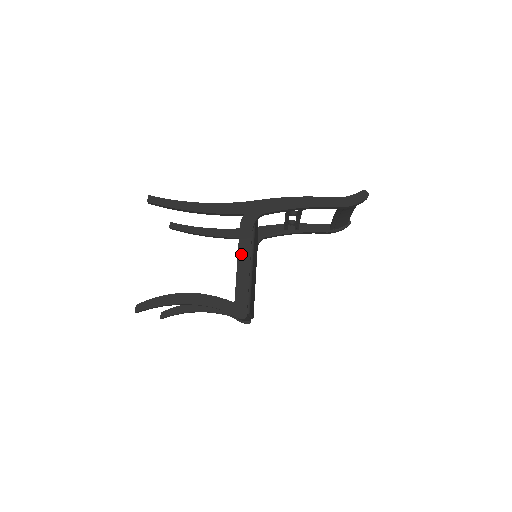
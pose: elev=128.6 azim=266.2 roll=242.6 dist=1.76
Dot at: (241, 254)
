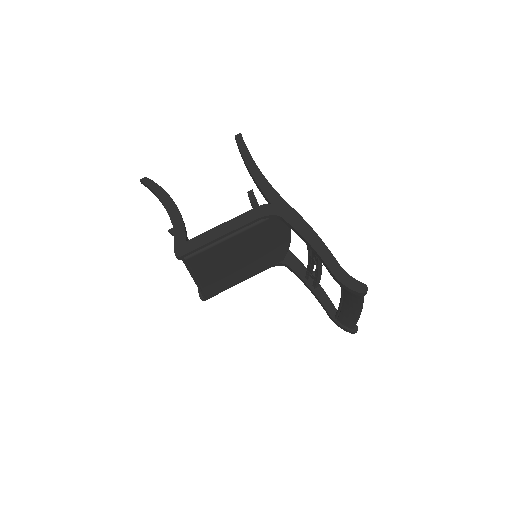
Dot at: (233, 221)
